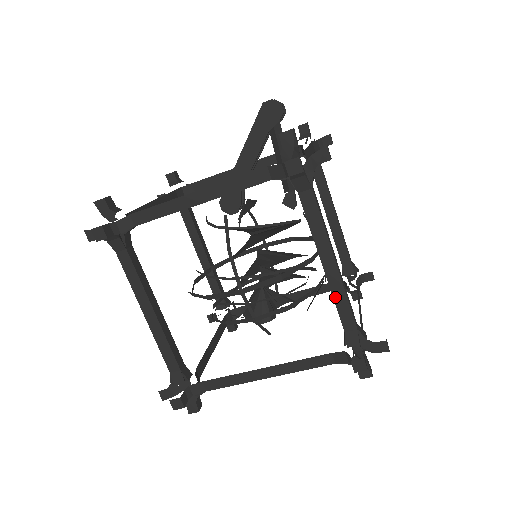
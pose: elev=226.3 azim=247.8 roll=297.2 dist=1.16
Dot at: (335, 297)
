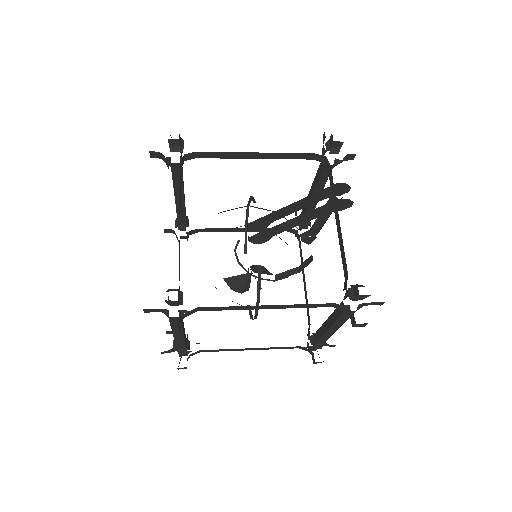
Dot at: (324, 336)
